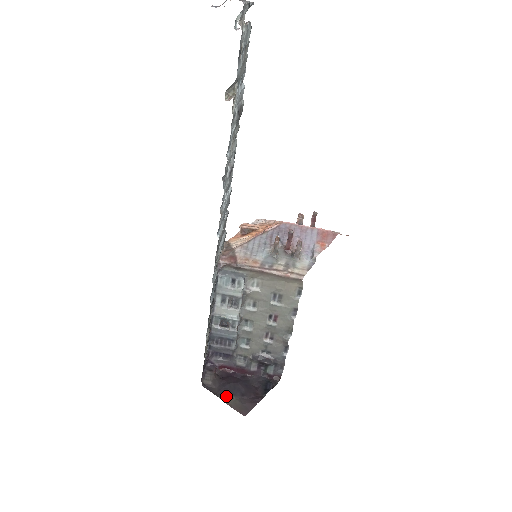
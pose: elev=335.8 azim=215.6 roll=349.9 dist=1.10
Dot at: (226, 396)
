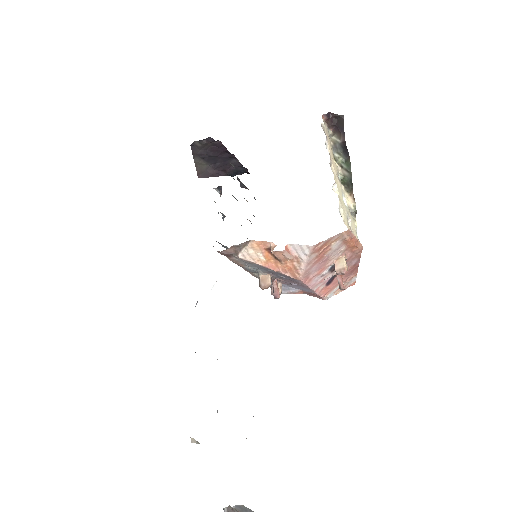
Dot at: (201, 159)
